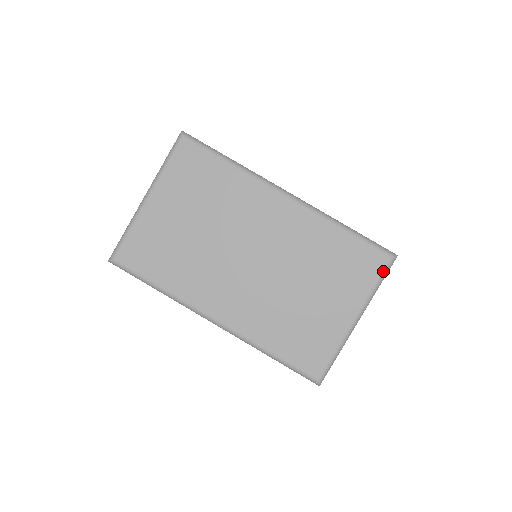
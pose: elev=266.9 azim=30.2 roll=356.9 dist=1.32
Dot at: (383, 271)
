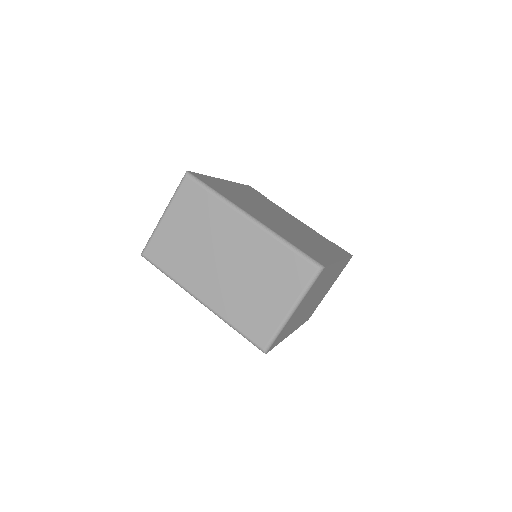
Dot at: (312, 278)
